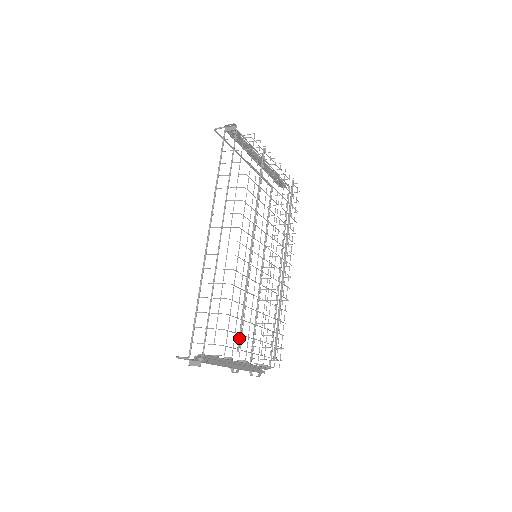
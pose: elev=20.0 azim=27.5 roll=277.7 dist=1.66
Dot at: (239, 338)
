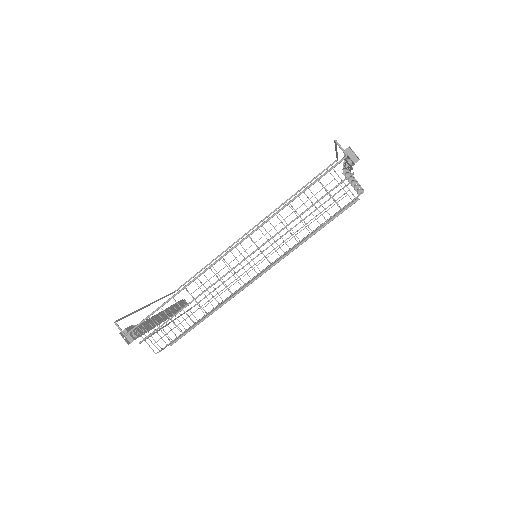
Dot at: (180, 338)
